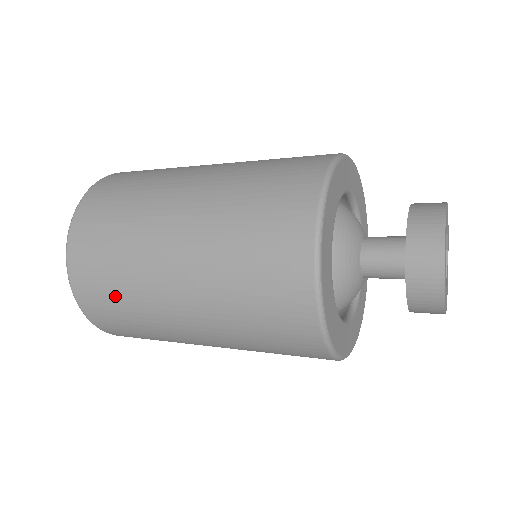
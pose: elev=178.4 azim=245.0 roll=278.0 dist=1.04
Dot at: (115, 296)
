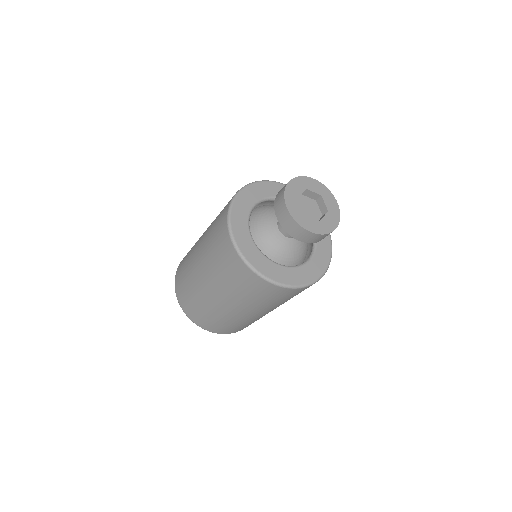
Dot at: (206, 315)
